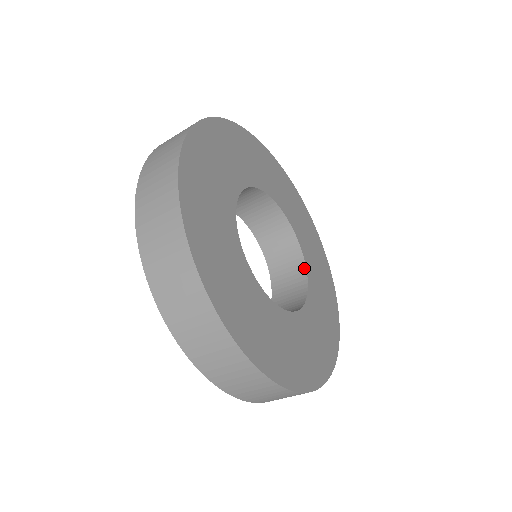
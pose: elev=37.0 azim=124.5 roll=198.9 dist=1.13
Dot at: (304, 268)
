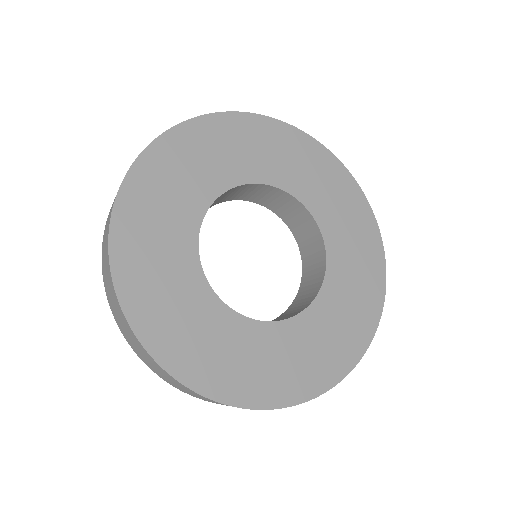
Dot at: (295, 200)
